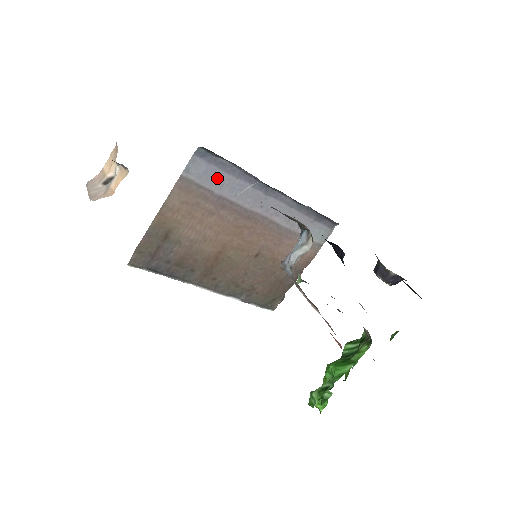
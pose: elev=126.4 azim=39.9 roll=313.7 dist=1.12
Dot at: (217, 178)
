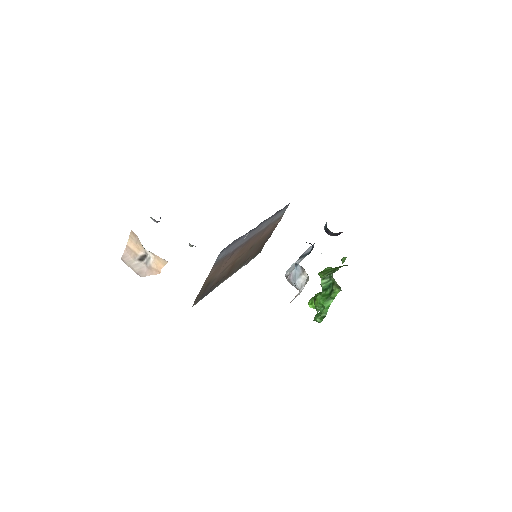
Dot at: (231, 248)
